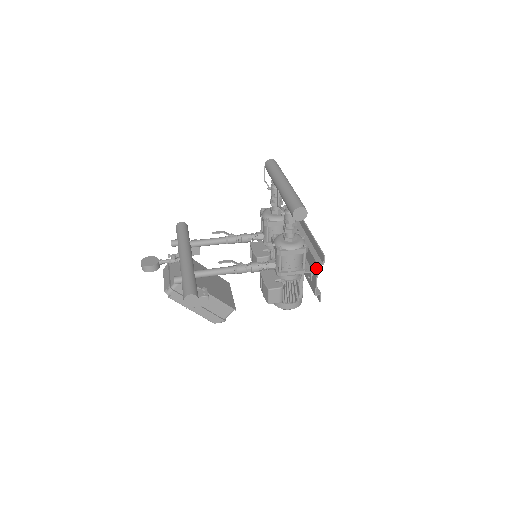
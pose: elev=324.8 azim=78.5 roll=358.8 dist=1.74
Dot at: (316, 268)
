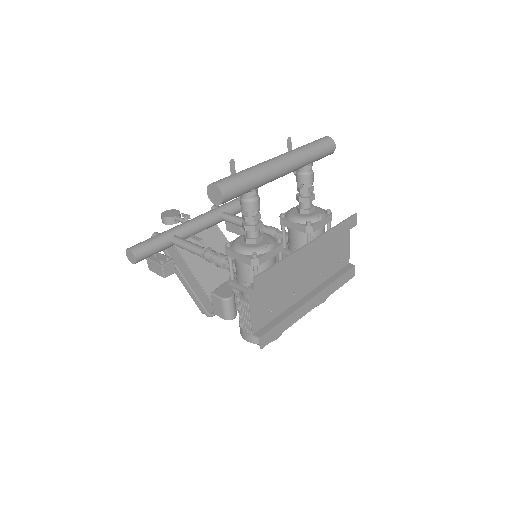
Dot at: (250, 292)
